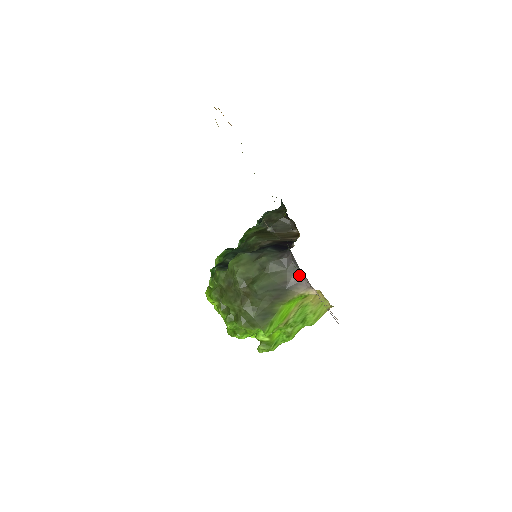
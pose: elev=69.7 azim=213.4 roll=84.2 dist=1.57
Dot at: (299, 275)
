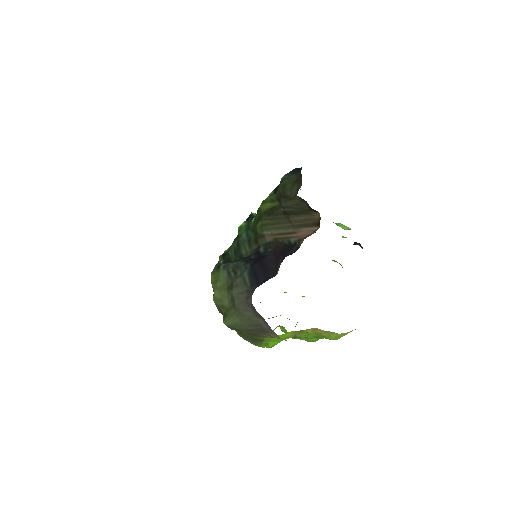
Dot at: (268, 325)
